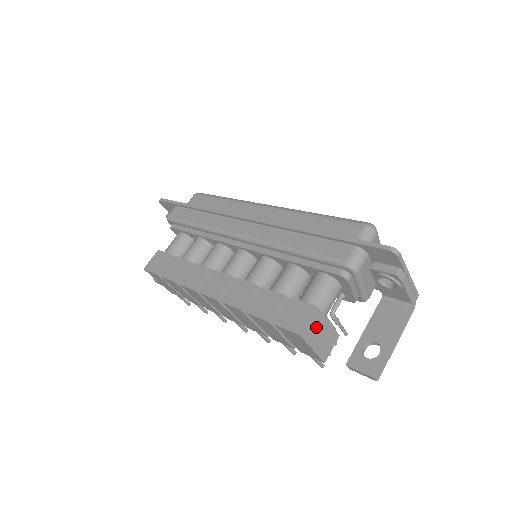
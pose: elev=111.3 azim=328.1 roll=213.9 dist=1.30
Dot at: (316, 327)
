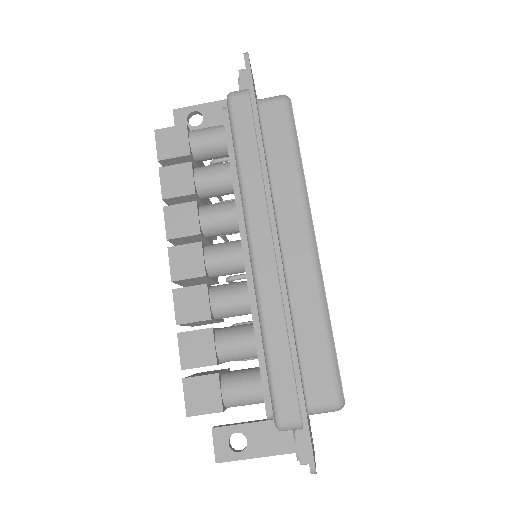
Dot at: occluded
